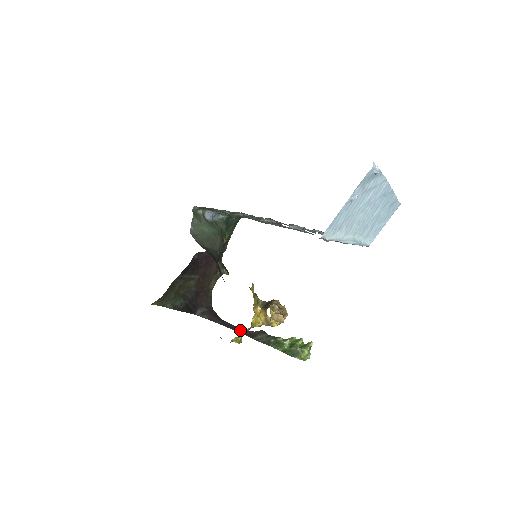
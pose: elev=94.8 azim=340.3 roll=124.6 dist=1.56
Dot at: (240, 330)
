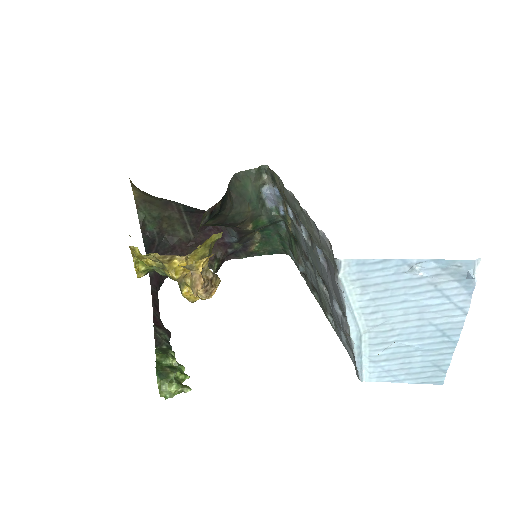
Dot at: (157, 311)
